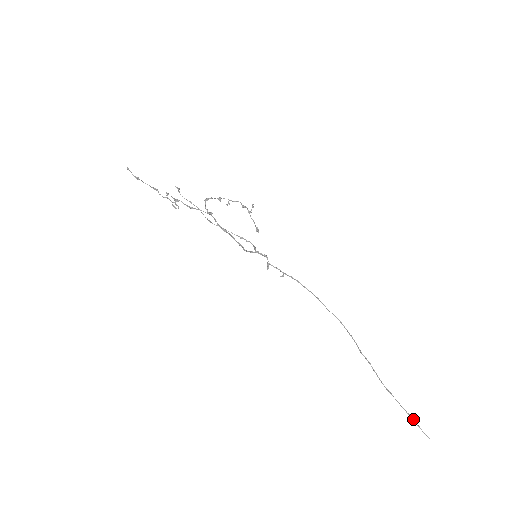
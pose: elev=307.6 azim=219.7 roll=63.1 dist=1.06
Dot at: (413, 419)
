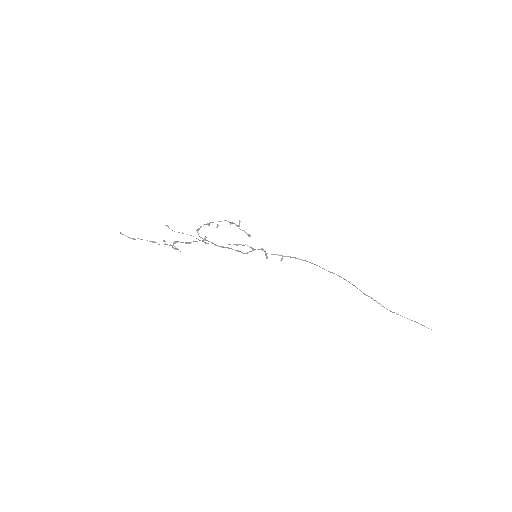
Dot at: (416, 322)
